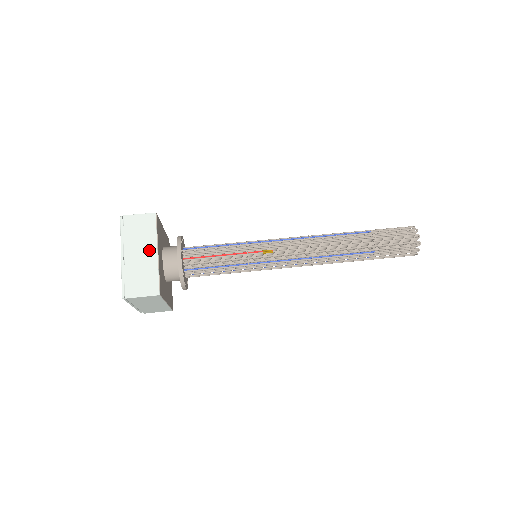
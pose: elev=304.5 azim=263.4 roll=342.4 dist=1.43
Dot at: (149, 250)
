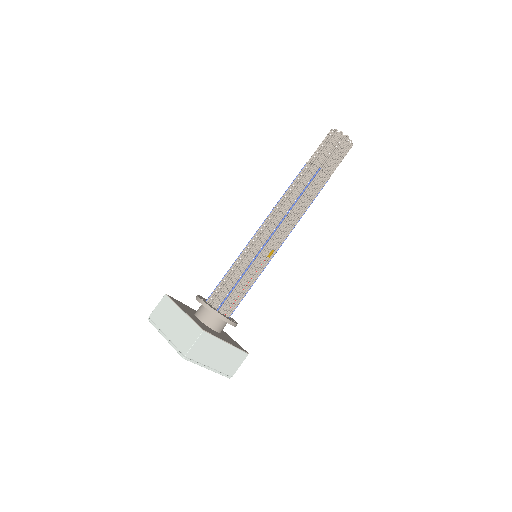
Dot at: (221, 348)
